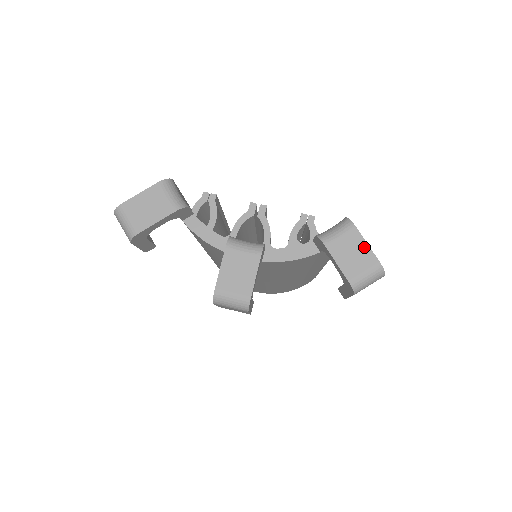
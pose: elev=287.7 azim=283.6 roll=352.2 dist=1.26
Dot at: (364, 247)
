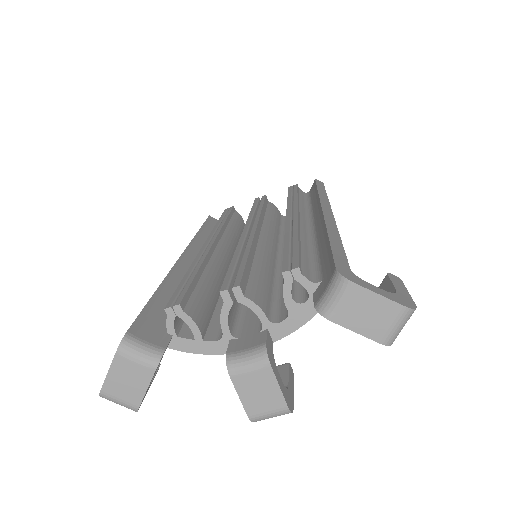
Dot at: (377, 300)
